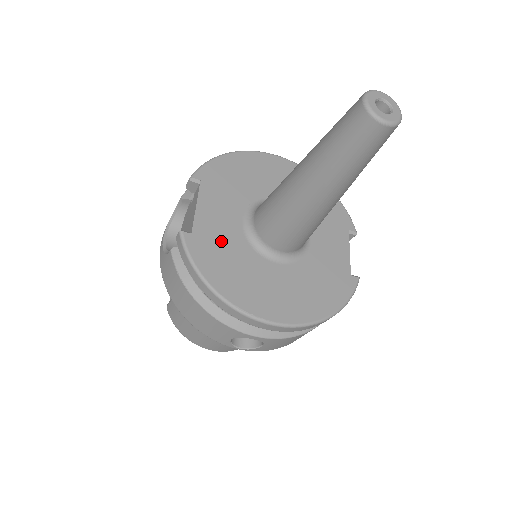
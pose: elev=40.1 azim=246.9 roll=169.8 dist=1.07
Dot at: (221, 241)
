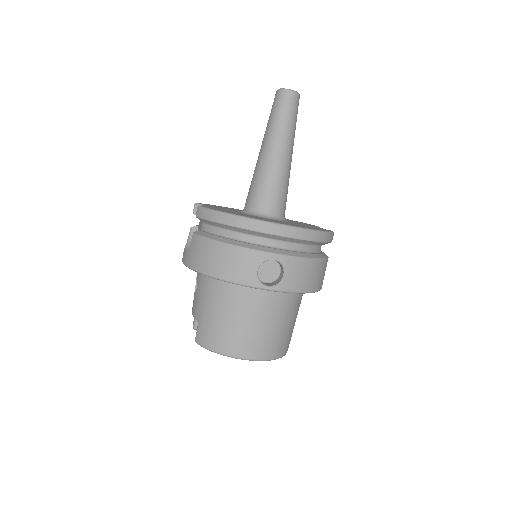
Dot at: occluded
